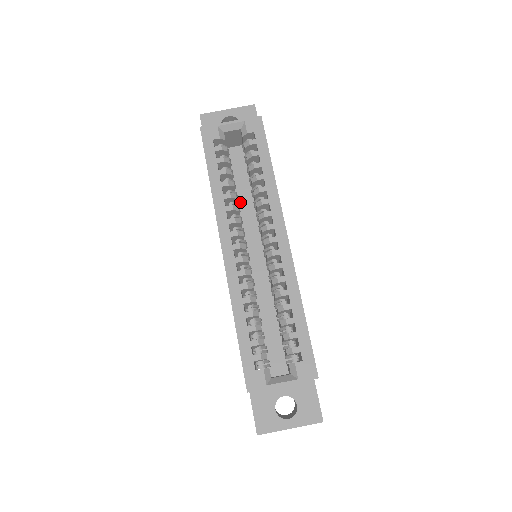
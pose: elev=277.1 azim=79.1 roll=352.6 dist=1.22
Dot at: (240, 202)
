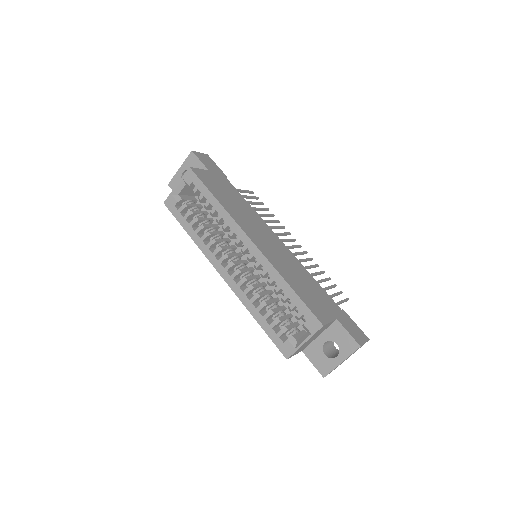
Dot at: occluded
